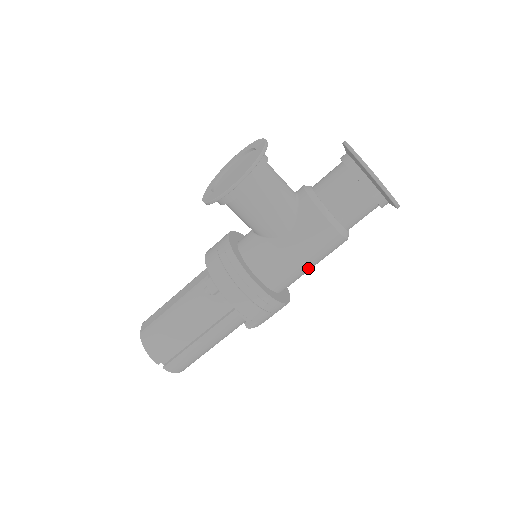
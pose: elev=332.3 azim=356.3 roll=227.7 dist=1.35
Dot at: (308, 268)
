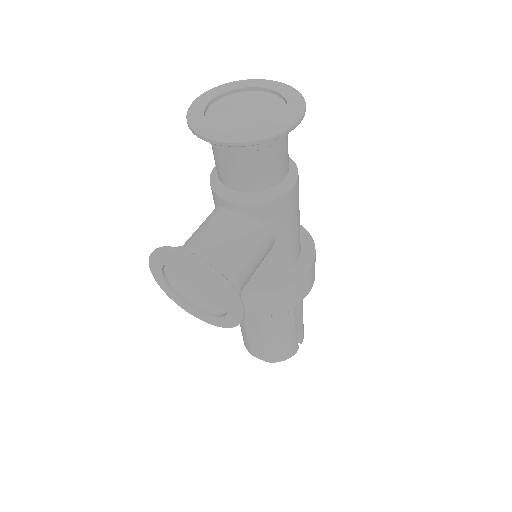
Dot at: occluded
